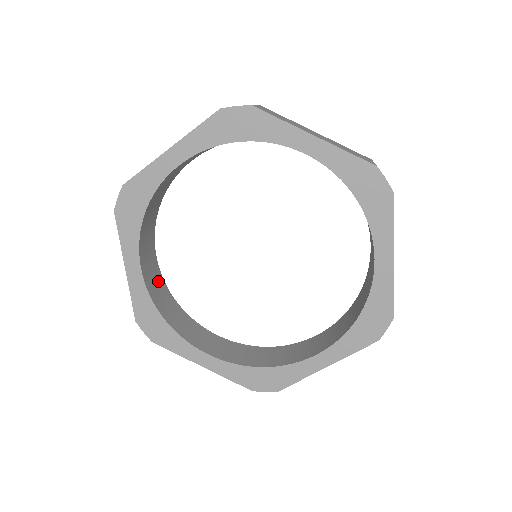
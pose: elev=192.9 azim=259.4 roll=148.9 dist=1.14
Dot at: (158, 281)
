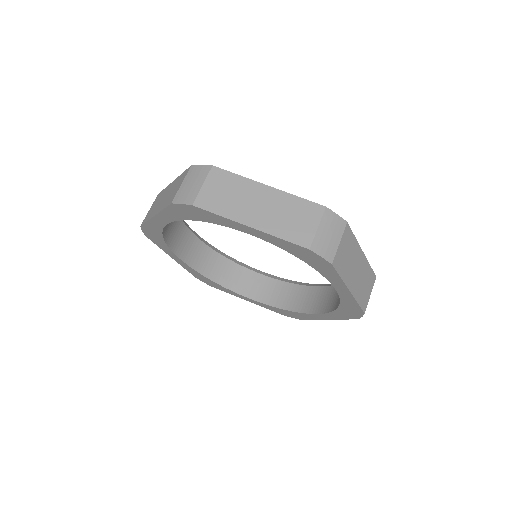
Dot at: (202, 251)
